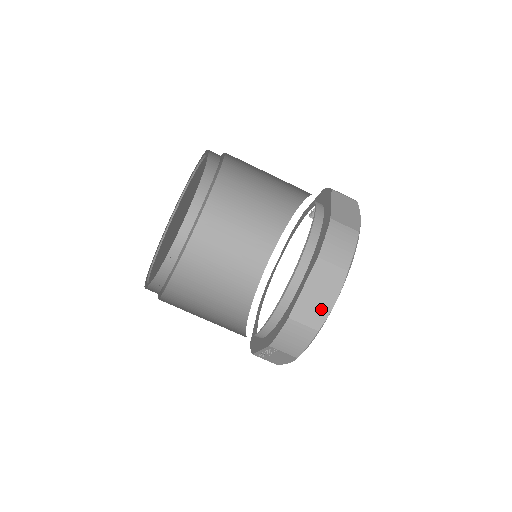
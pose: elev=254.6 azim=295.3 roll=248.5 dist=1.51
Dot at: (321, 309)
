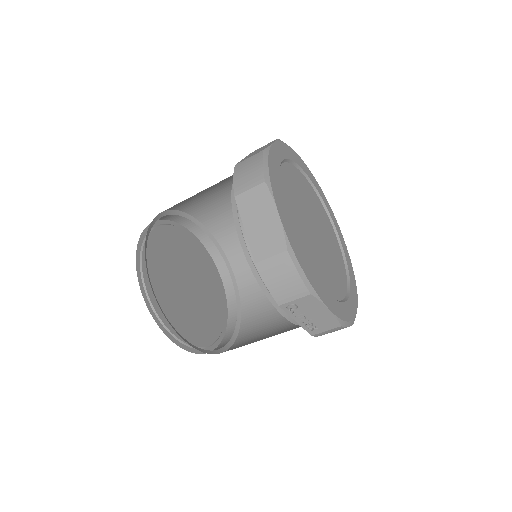
Dot at: (273, 231)
